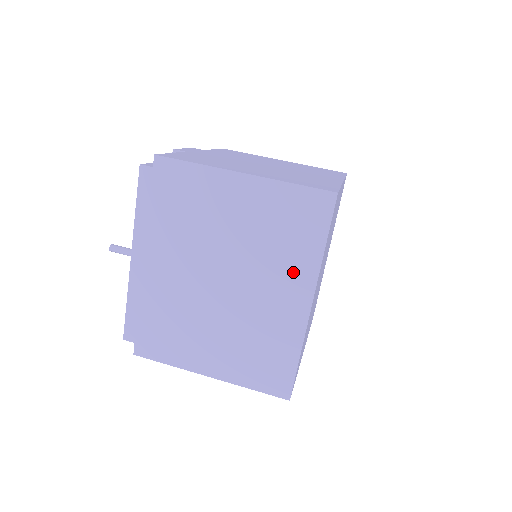
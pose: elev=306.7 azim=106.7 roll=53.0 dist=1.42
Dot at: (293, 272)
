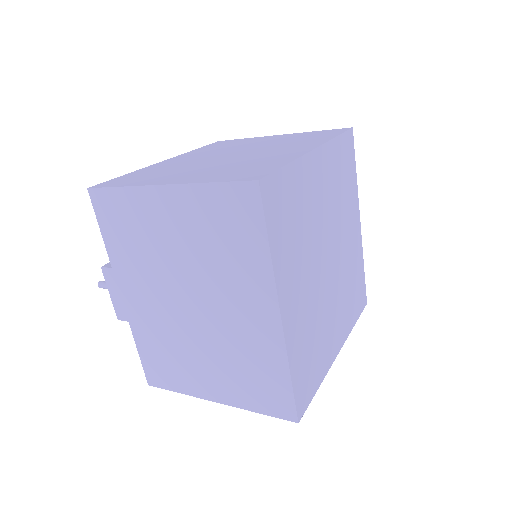
Dot at: (303, 144)
